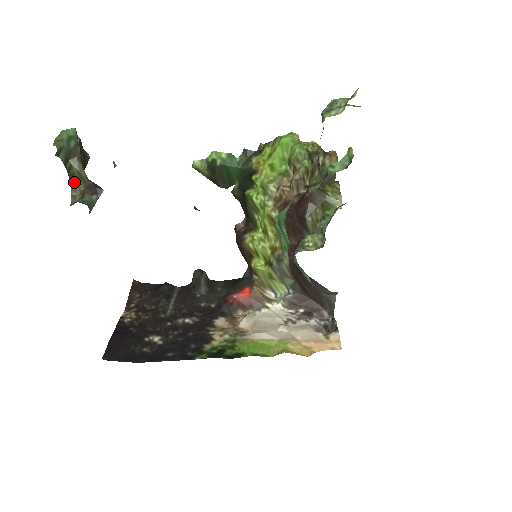
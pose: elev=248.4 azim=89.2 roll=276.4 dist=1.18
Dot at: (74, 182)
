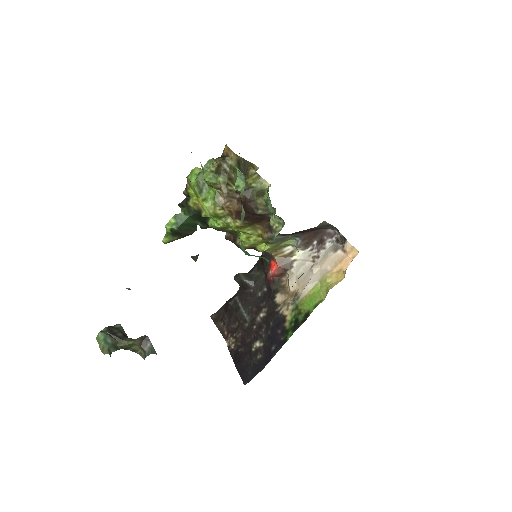
Dot at: (131, 348)
